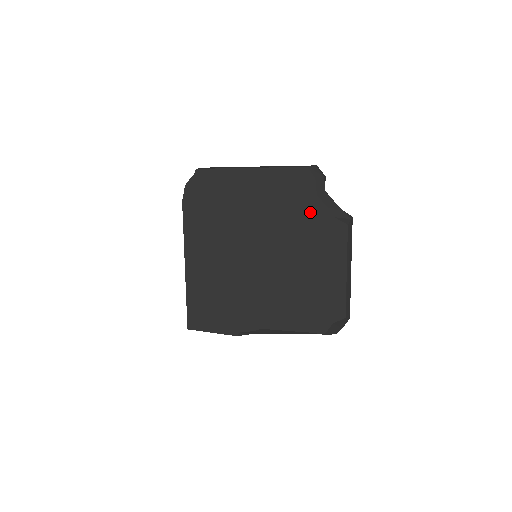
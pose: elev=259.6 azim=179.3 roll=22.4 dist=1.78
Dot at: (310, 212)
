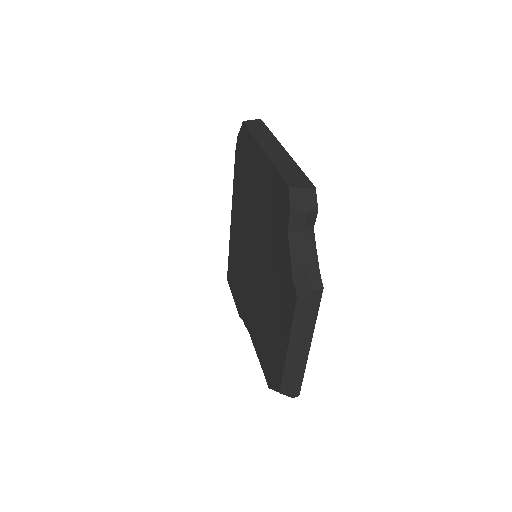
Dot at: (281, 248)
